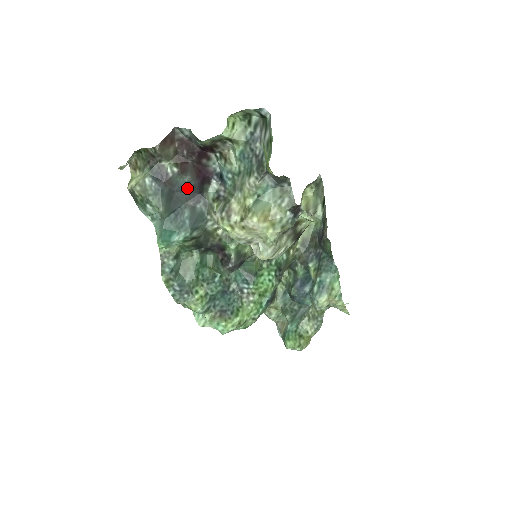
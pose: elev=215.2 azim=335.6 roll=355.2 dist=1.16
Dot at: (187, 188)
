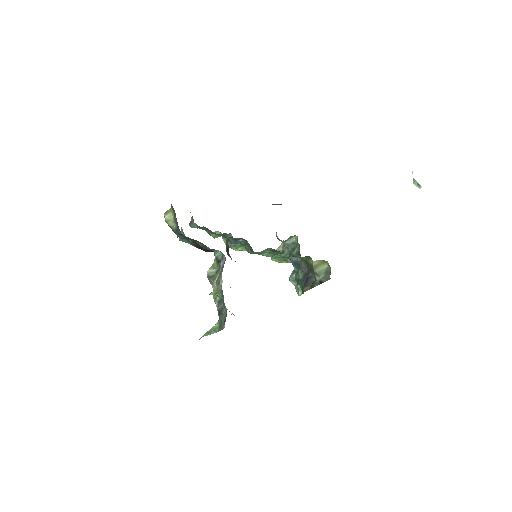
Dot at: occluded
